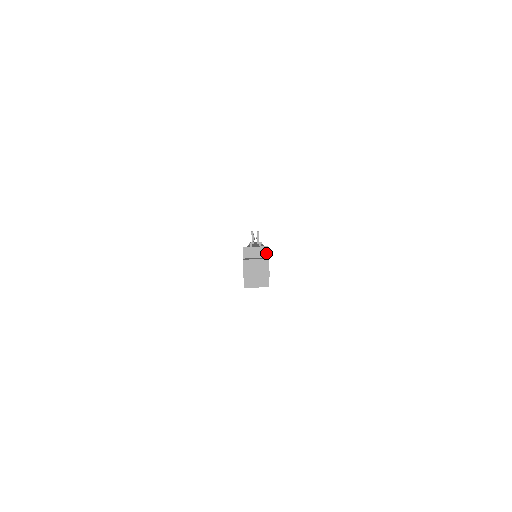
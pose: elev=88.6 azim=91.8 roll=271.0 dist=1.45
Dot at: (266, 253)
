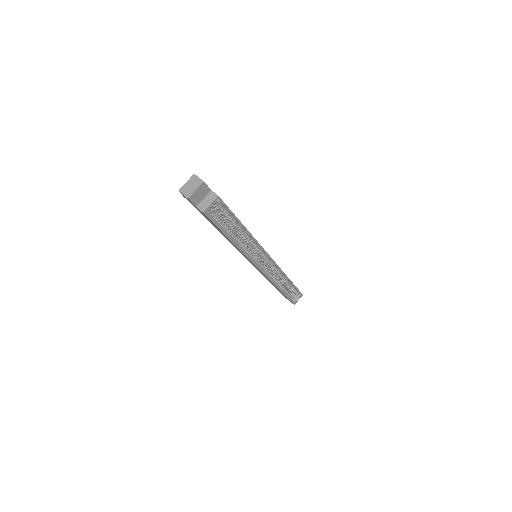
Dot at: occluded
